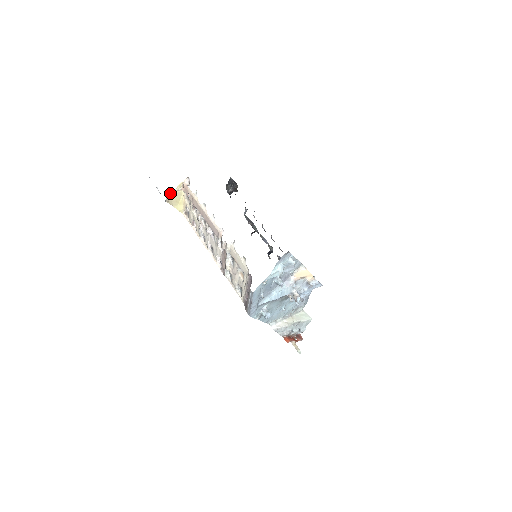
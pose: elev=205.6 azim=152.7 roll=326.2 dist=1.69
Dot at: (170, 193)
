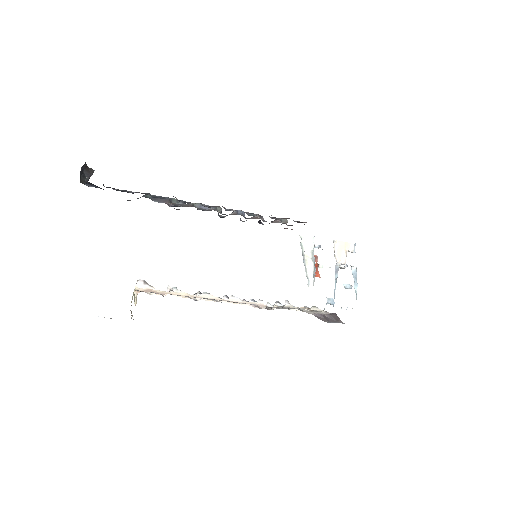
Dot at: (130, 310)
